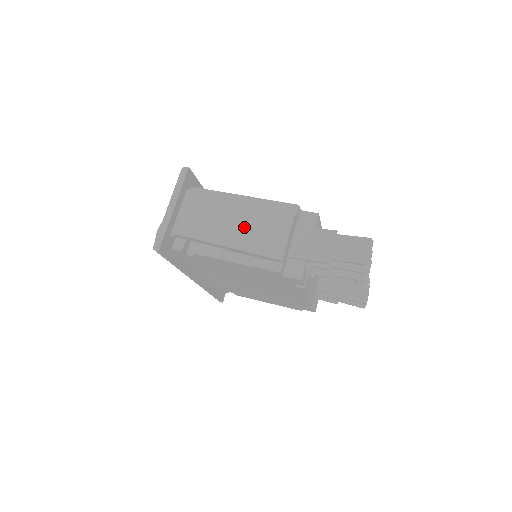
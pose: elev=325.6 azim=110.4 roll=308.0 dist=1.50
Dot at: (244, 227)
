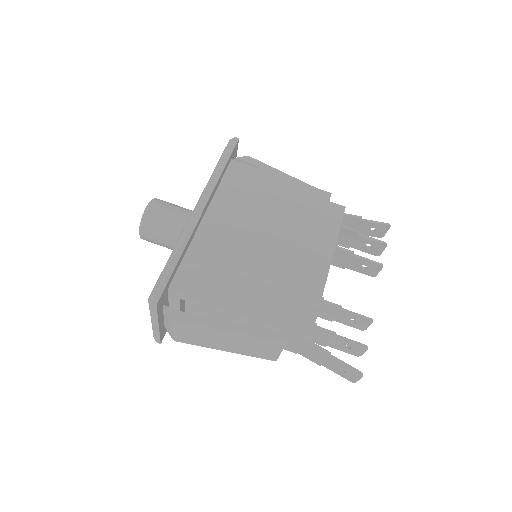
Dot at: (235, 345)
